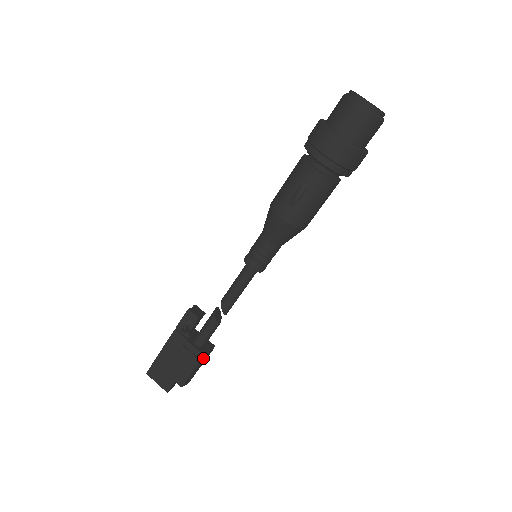
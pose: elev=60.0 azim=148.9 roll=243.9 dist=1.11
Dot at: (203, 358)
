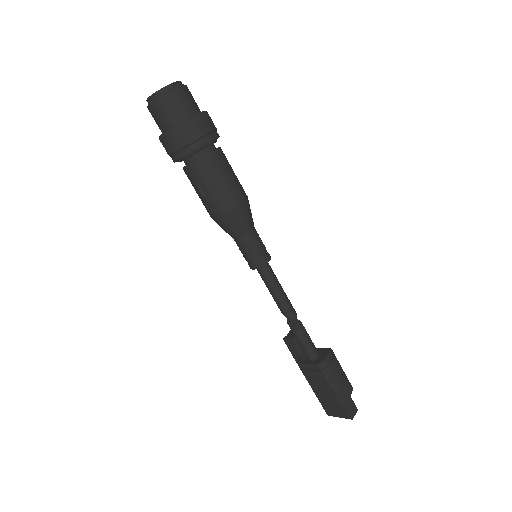
Dot at: (323, 367)
